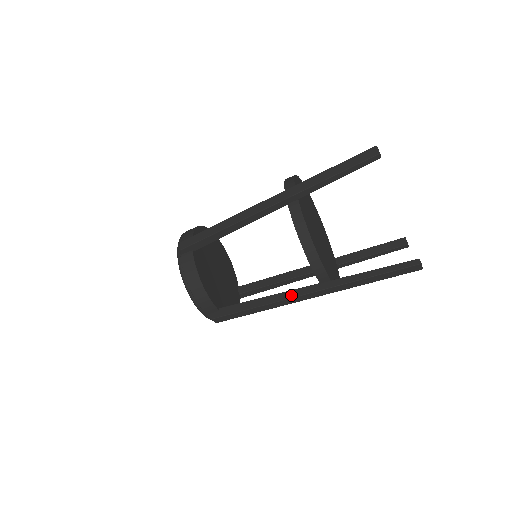
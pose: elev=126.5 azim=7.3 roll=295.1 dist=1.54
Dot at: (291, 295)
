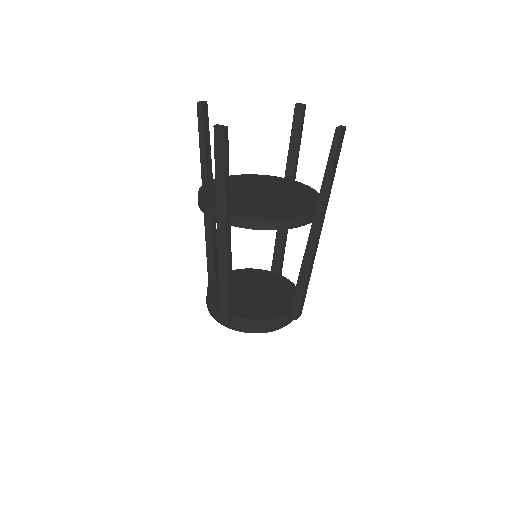
Dot at: (310, 250)
